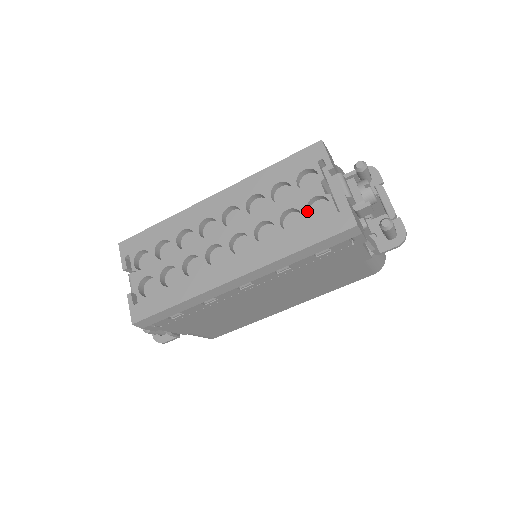
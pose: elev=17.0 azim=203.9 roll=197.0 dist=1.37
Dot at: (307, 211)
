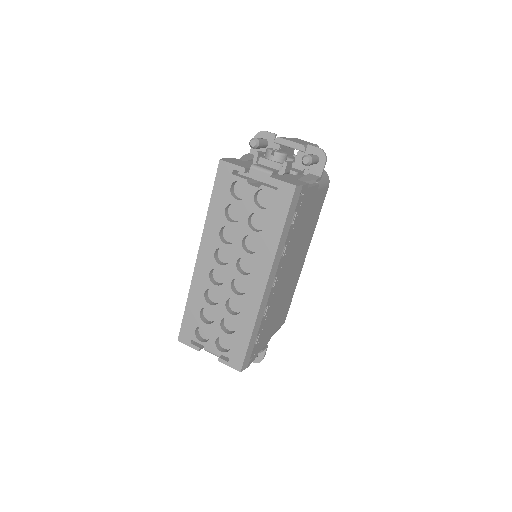
Dot at: (260, 208)
